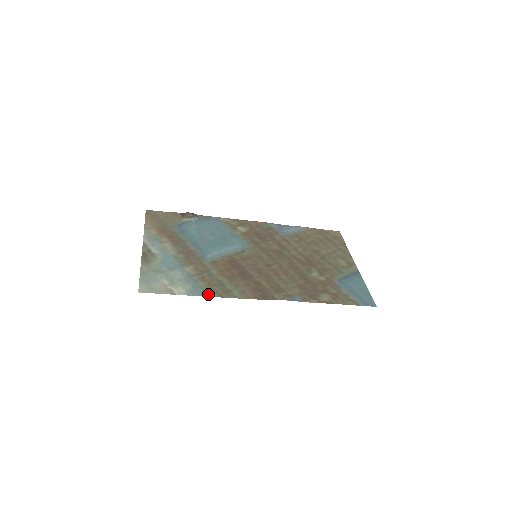
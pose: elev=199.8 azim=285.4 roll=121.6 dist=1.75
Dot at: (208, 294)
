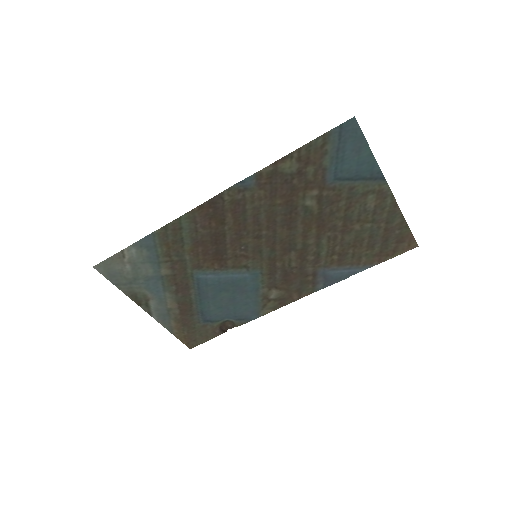
Dot at: (154, 236)
